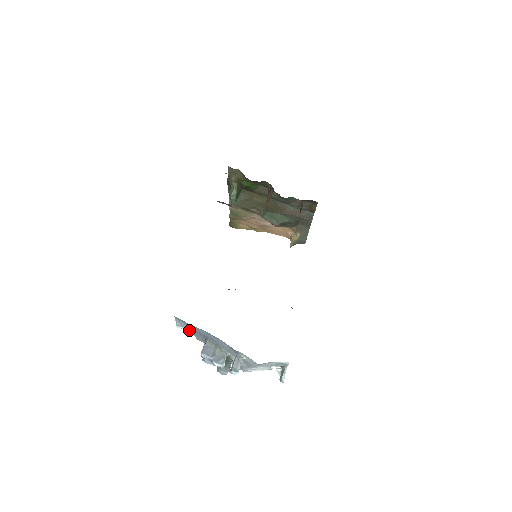
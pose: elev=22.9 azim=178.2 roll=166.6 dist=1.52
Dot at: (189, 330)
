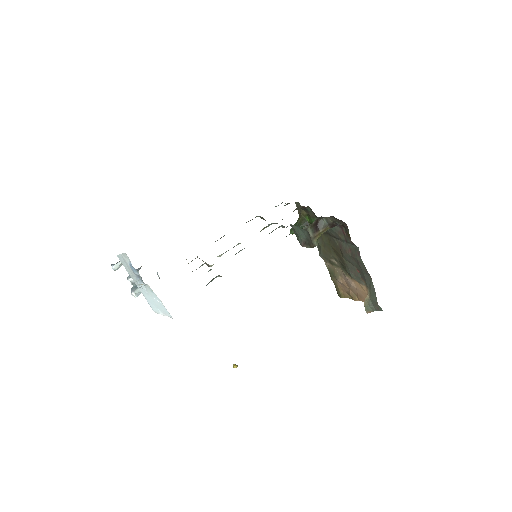
Dot at: occluded
